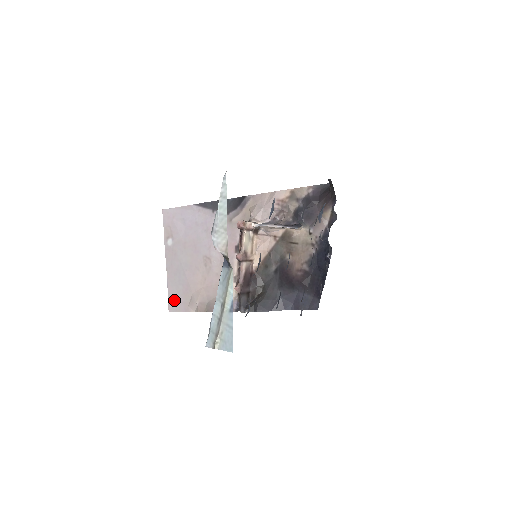
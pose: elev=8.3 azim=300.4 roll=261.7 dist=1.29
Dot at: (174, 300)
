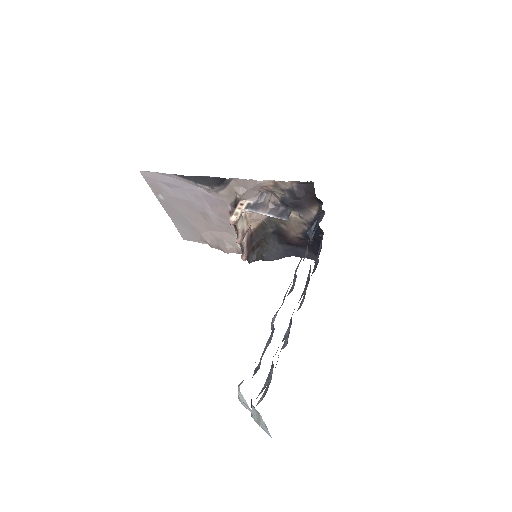
Dot at: (185, 234)
